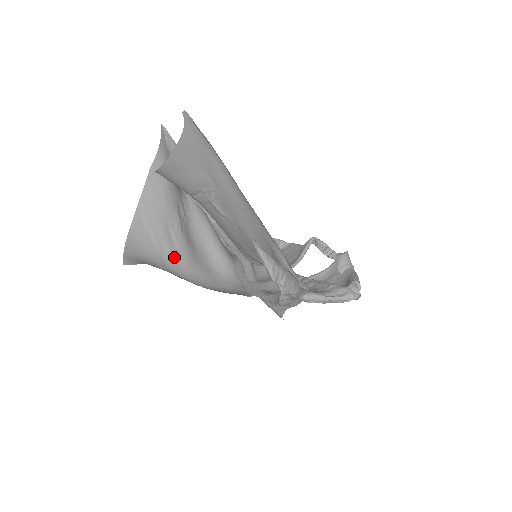
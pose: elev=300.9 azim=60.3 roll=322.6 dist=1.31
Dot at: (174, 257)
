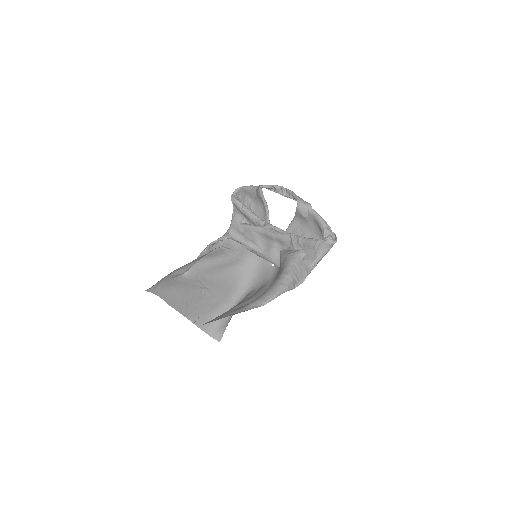
Dot at: (222, 300)
